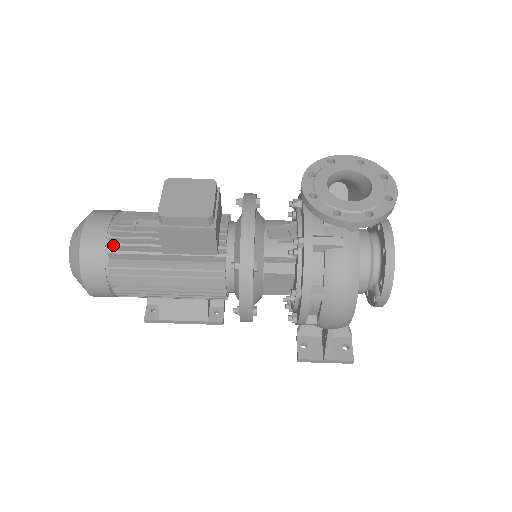
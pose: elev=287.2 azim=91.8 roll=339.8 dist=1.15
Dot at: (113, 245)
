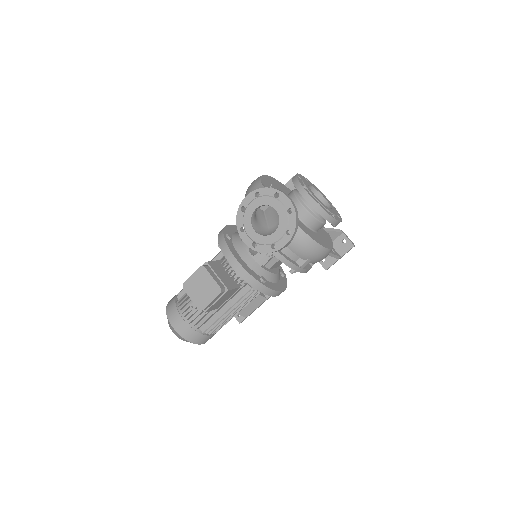
Dot at: (194, 325)
